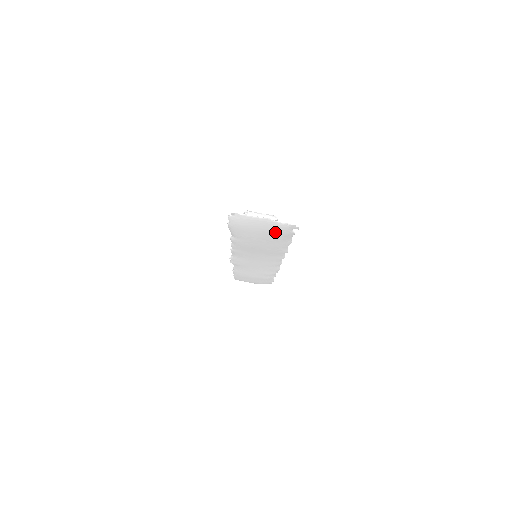
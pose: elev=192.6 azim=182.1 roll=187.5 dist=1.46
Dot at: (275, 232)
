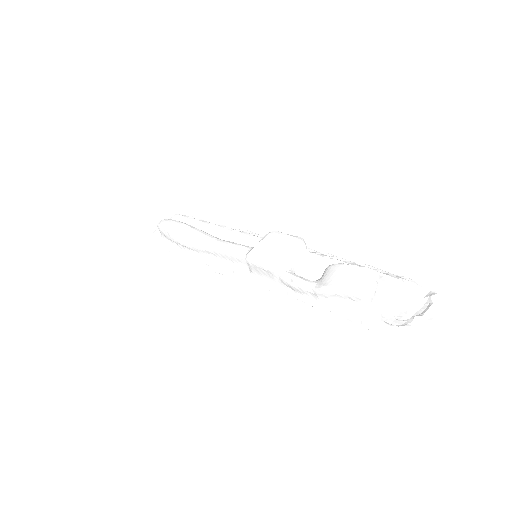
Dot at: (403, 297)
